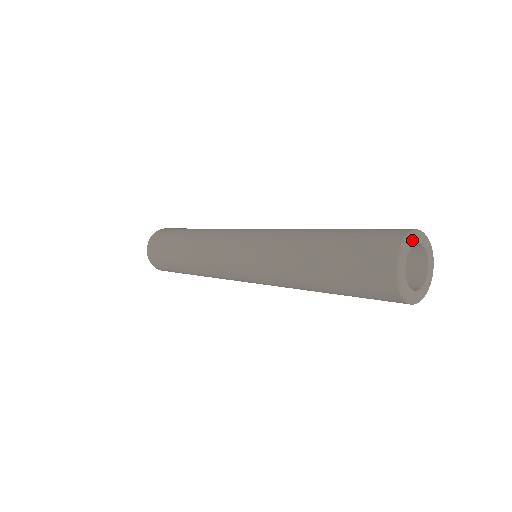
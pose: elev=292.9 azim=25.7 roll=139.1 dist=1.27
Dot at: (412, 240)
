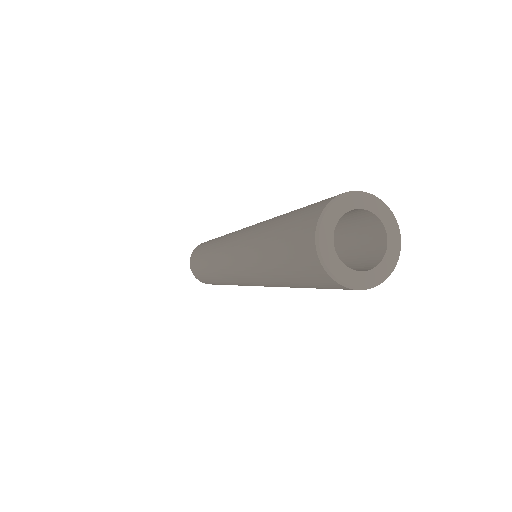
Dot at: (326, 238)
